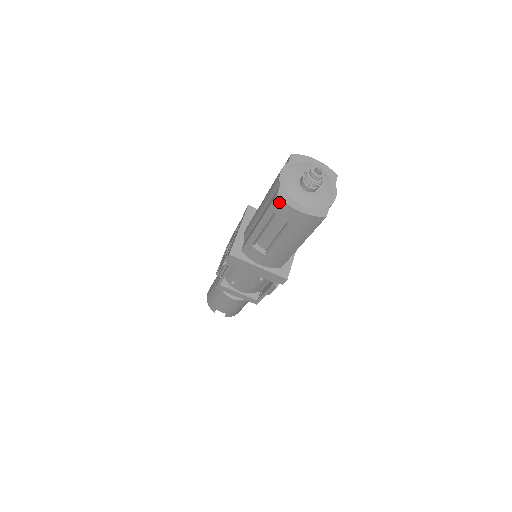
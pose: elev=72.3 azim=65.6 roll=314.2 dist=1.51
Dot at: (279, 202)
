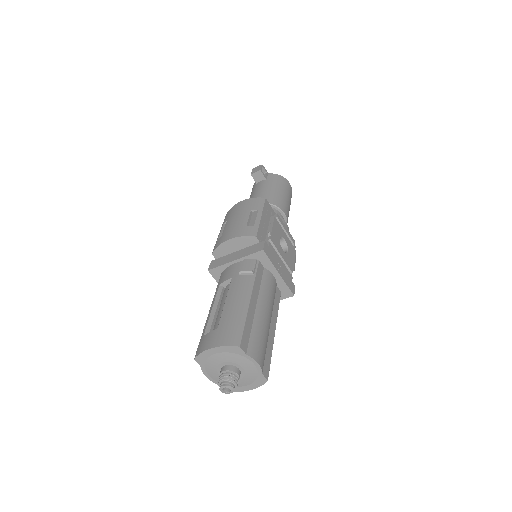
Dot at: occluded
